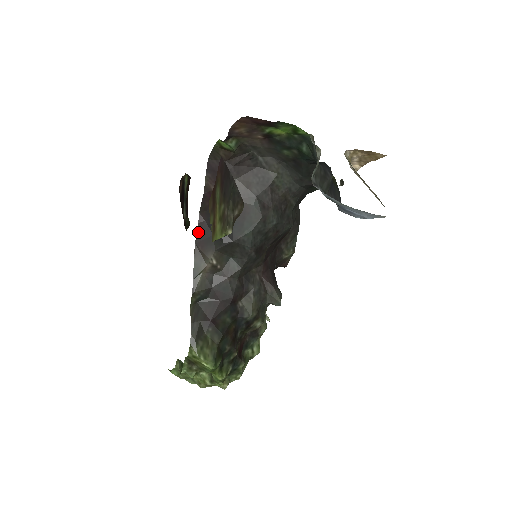
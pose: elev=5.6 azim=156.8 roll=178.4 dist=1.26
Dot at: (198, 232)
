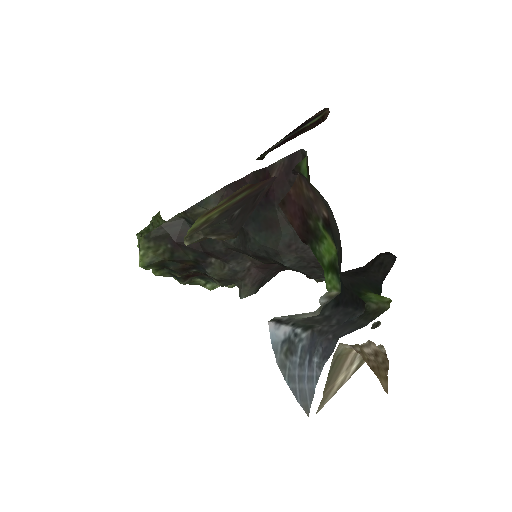
Dot at: (237, 182)
